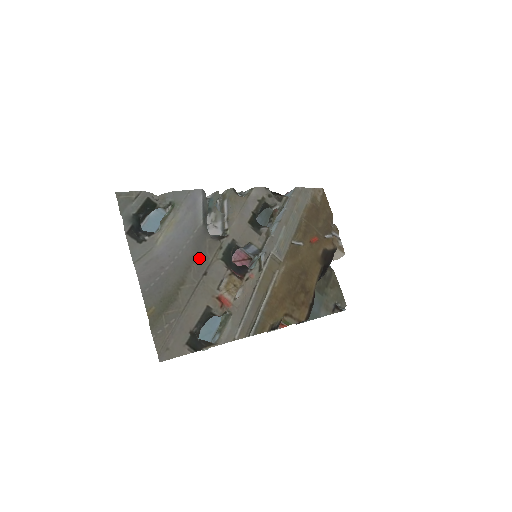
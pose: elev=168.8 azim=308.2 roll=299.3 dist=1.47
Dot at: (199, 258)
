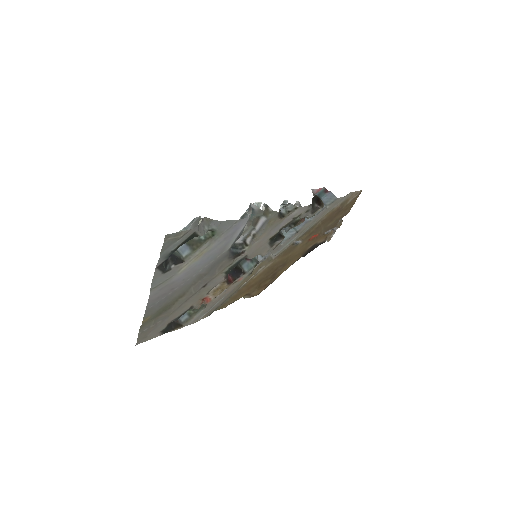
Dot at: (207, 275)
